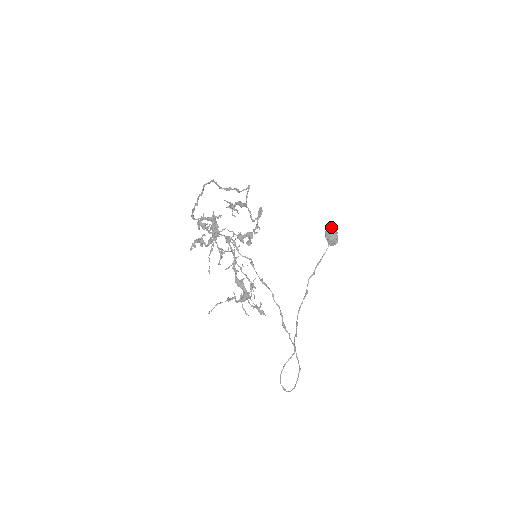
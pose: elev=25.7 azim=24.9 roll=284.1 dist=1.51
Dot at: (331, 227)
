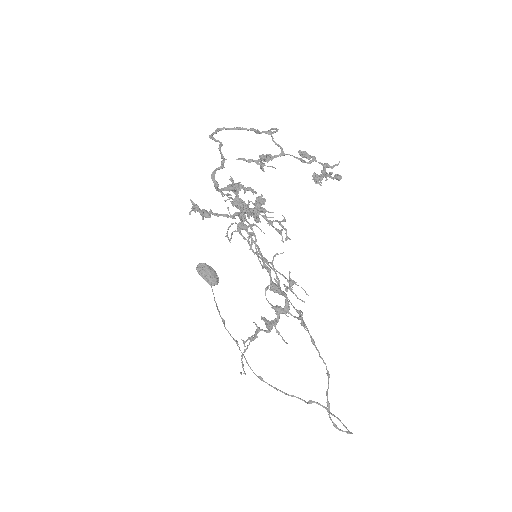
Dot at: (205, 264)
